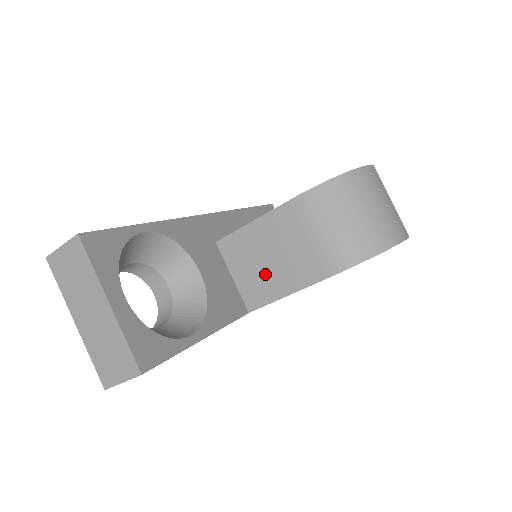
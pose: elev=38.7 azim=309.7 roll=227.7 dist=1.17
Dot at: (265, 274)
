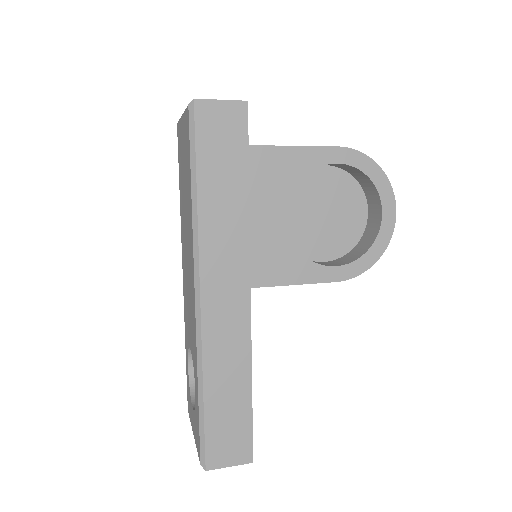
Dot at: occluded
